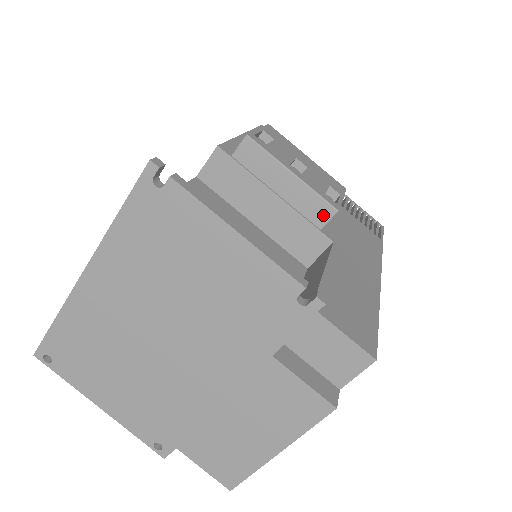
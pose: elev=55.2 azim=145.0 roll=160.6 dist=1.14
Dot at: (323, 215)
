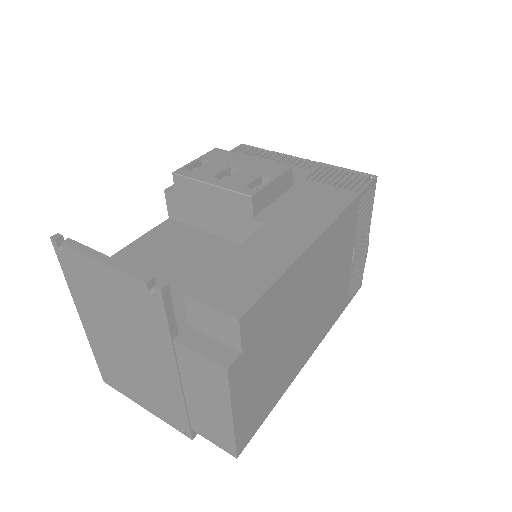
Dot at: (246, 205)
